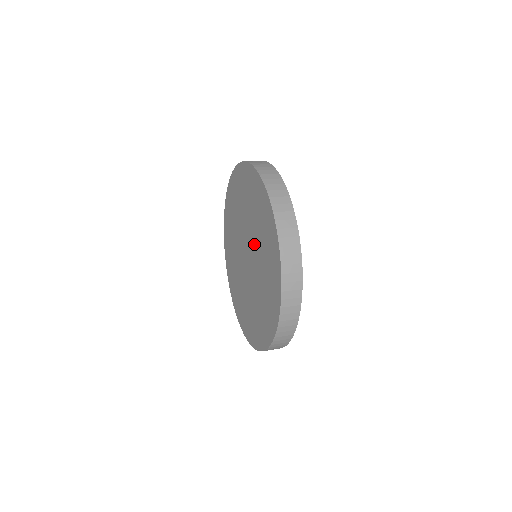
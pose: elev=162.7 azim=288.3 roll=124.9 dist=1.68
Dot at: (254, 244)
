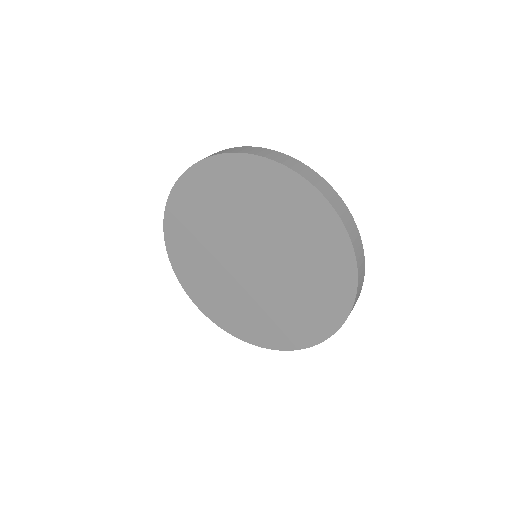
Dot at: (283, 269)
